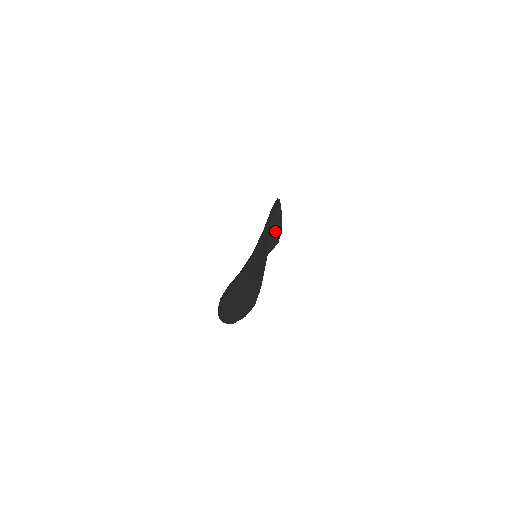
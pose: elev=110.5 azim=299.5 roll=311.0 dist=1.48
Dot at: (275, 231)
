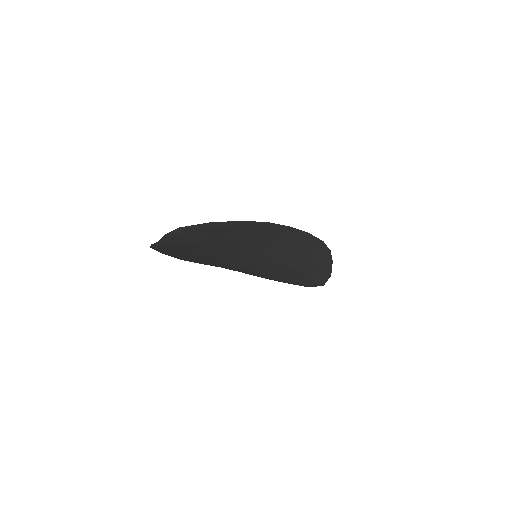
Dot at: (313, 267)
